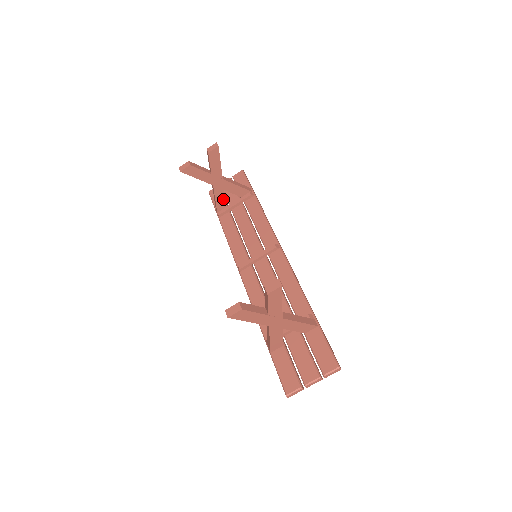
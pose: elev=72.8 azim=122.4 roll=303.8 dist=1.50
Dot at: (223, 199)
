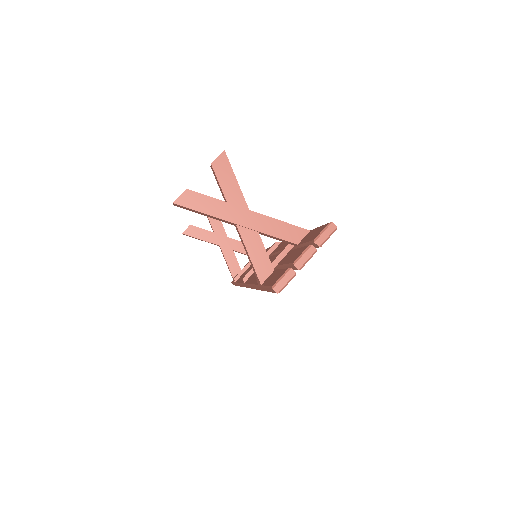
Dot at: (235, 262)
